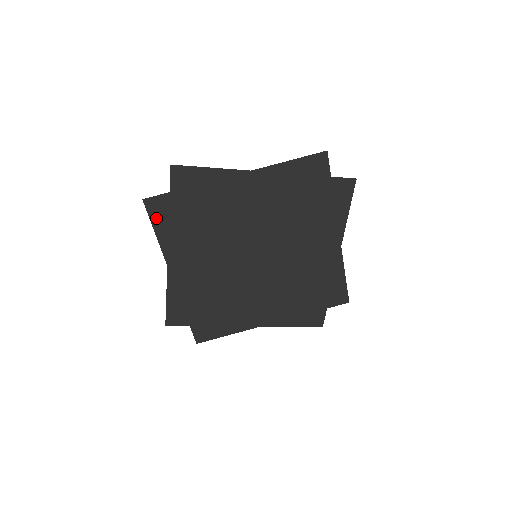
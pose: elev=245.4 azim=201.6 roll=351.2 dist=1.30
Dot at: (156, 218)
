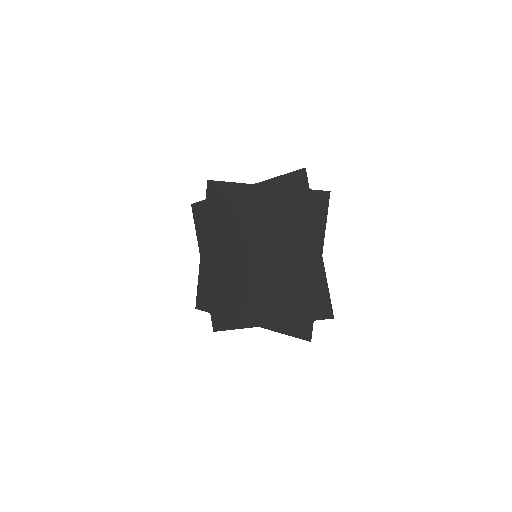
Dot at: (197, 218)
